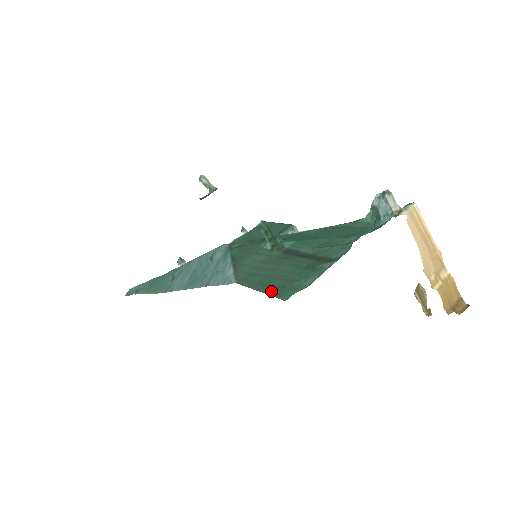
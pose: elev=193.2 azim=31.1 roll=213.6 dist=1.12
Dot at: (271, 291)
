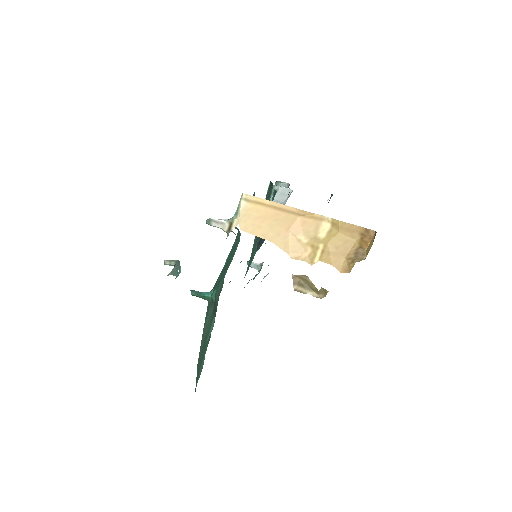
Dot at: (197, 378)
